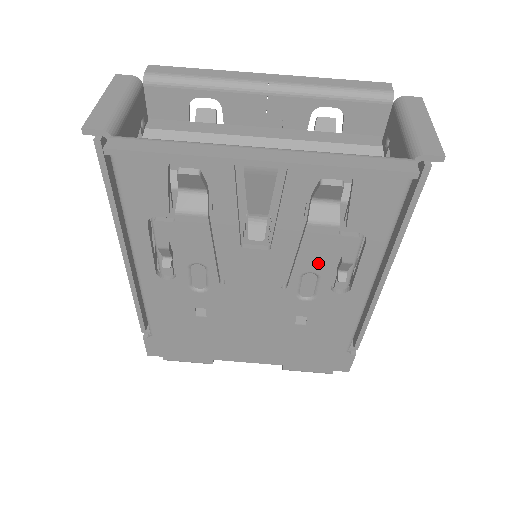
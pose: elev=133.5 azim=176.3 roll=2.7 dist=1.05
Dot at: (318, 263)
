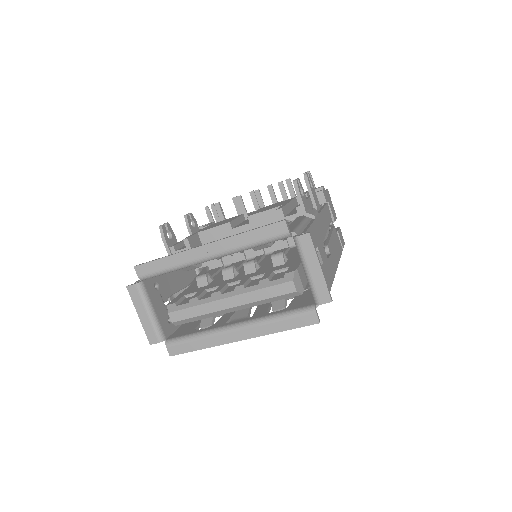
Dot at: occluded
